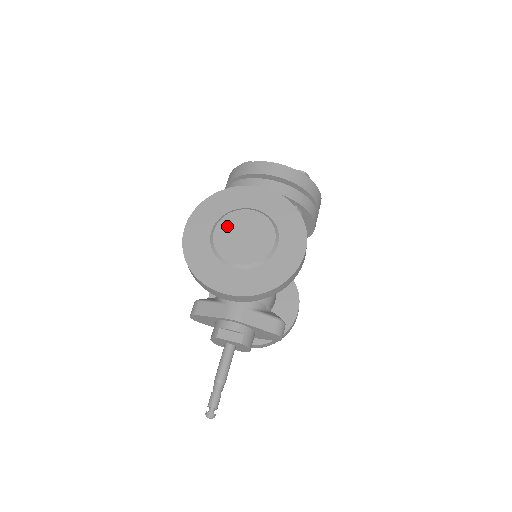
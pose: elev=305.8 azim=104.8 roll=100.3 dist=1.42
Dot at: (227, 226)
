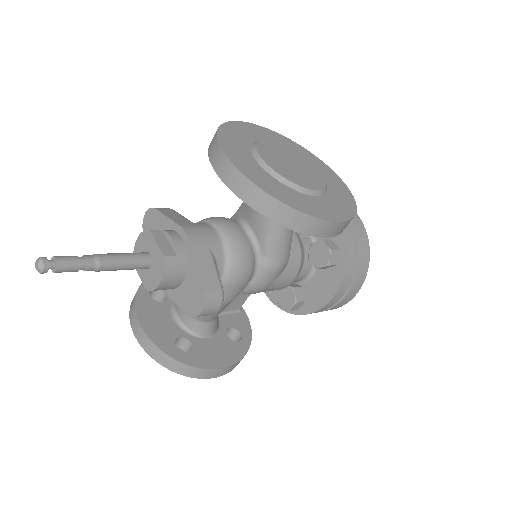
Dot at: (285, 150)
